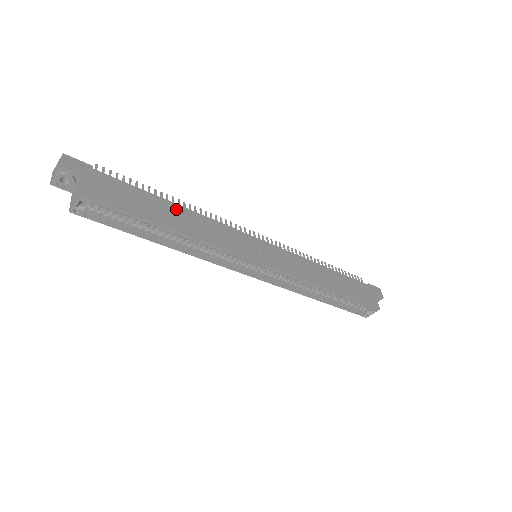
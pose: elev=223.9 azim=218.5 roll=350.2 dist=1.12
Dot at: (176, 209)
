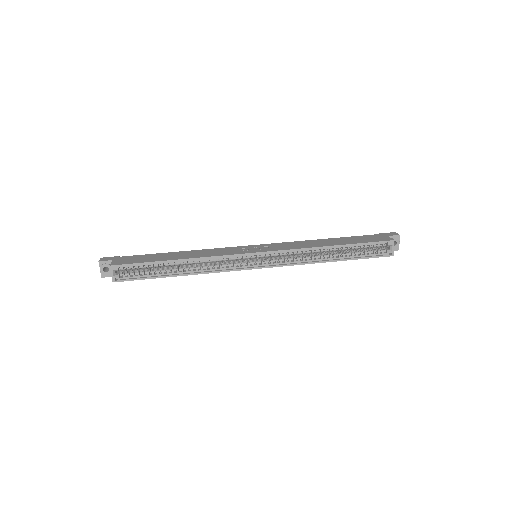
Dot at: (179, 253)
